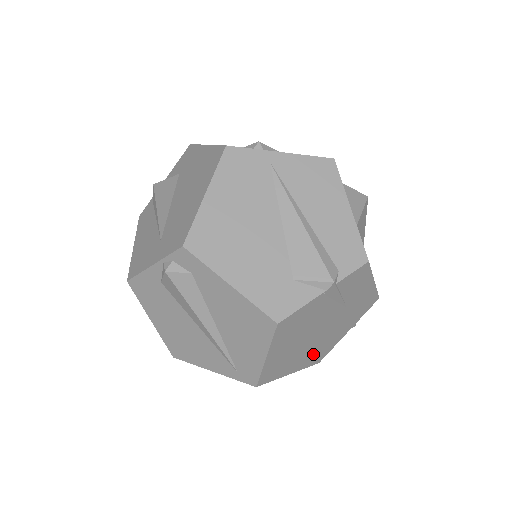
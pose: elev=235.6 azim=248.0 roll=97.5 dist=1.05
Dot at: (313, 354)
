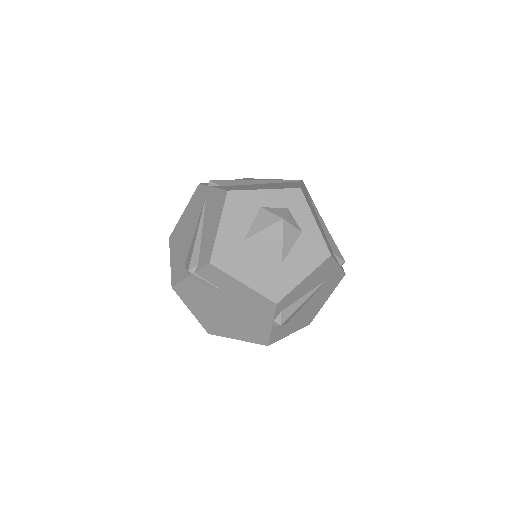
Dot at: (247, 331)
